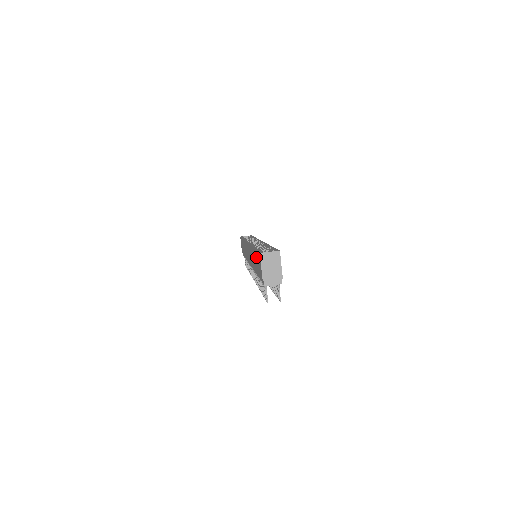
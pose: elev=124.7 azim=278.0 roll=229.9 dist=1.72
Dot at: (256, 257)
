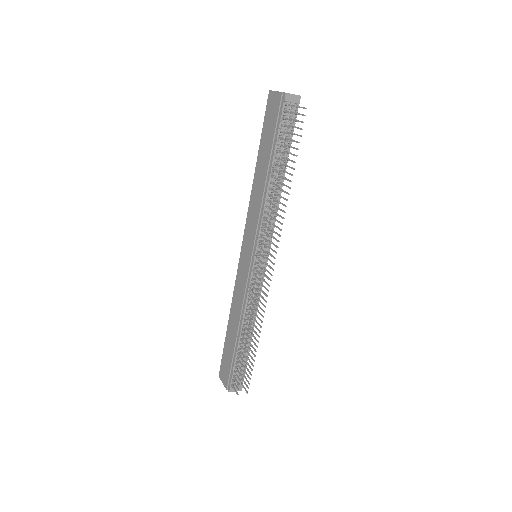
Dot at: (264, 135)
